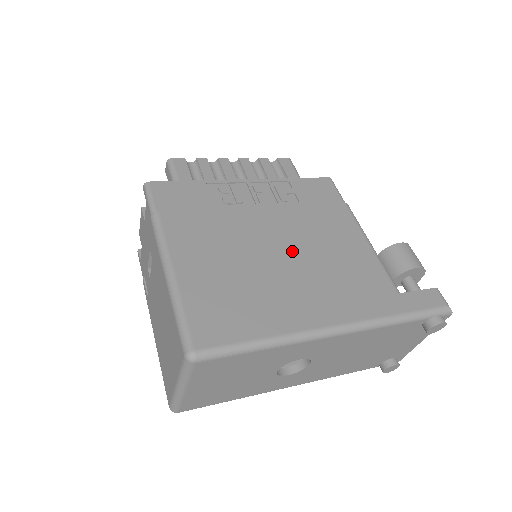
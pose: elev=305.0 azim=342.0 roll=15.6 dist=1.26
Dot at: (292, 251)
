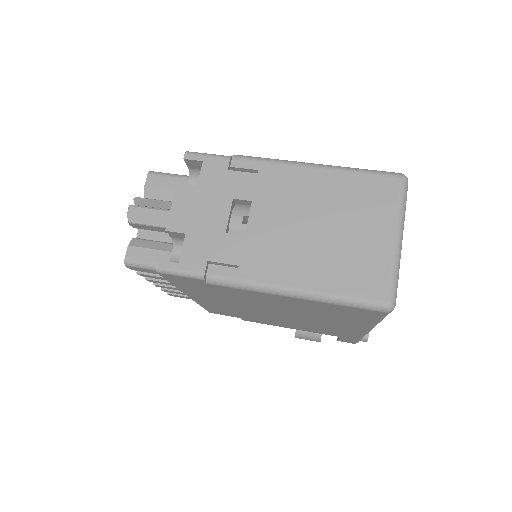
Dot at: occluded
